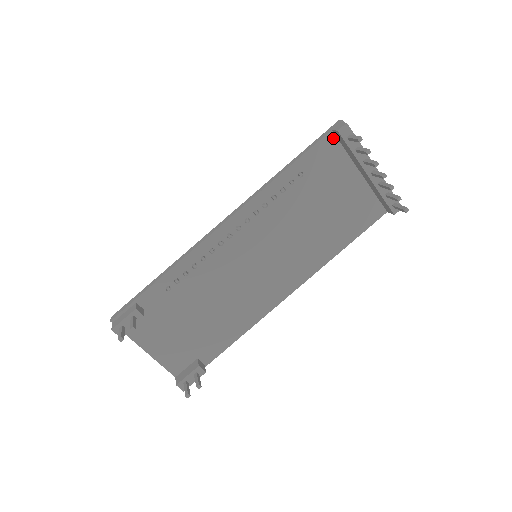
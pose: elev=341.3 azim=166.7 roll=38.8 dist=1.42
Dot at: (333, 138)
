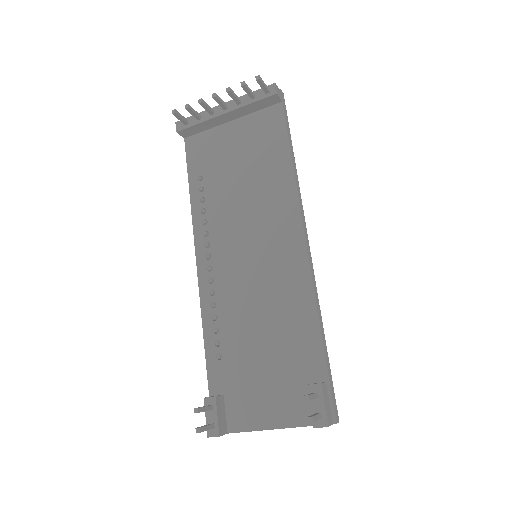
Dot at: (191, 139)
